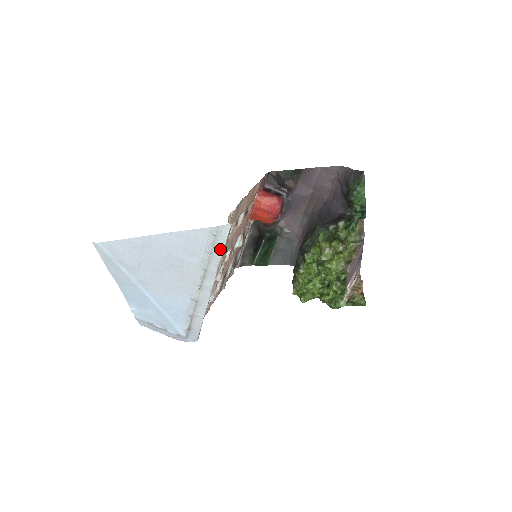
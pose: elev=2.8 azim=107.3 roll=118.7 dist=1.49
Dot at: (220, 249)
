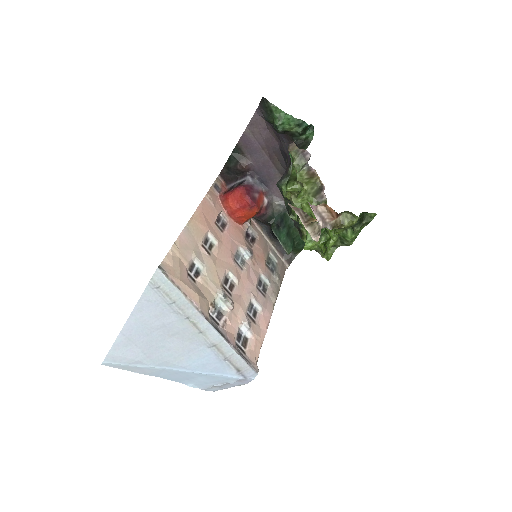
Dot at: (176, 293)
